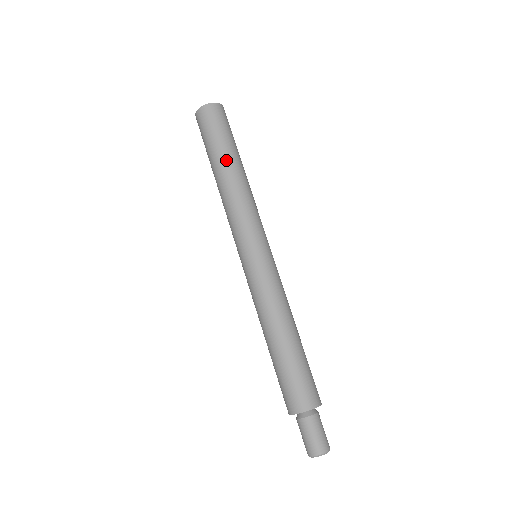
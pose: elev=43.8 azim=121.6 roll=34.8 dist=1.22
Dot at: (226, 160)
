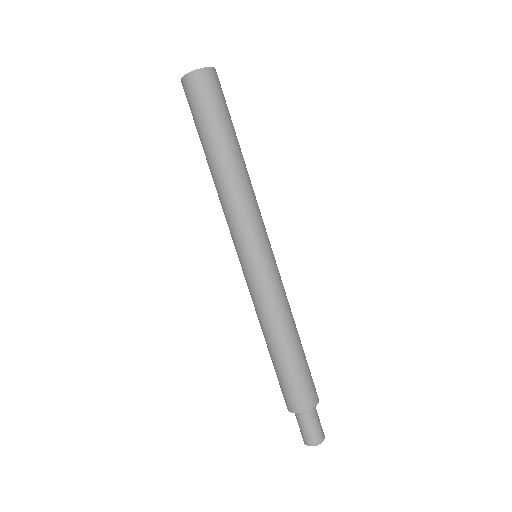
Dot at: (220, 148)
